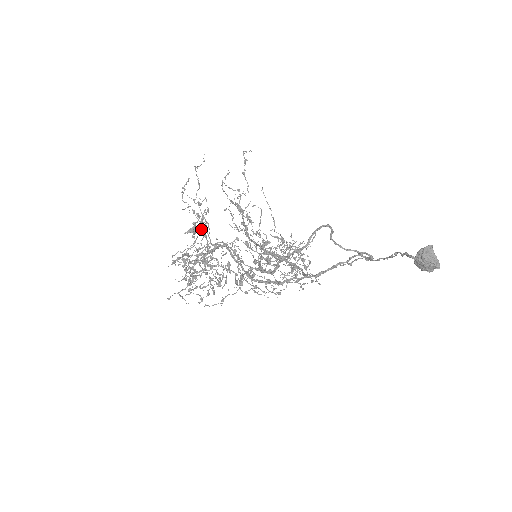
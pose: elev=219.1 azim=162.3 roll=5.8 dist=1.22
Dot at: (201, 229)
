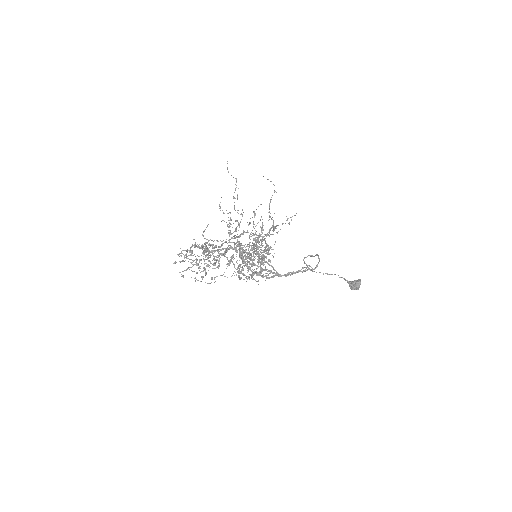
Dot at: occluded
